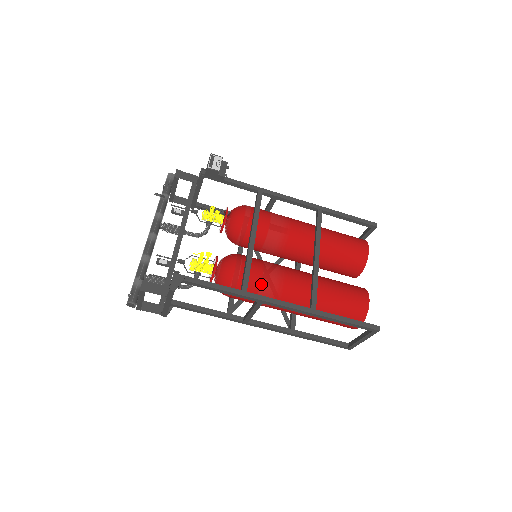
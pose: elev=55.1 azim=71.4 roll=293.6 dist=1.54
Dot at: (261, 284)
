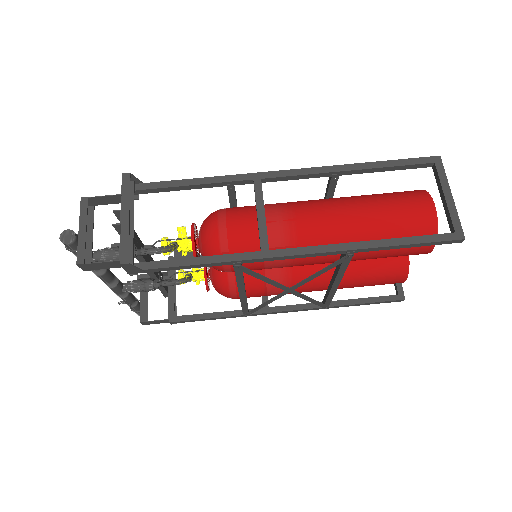
Dot at: occluded
